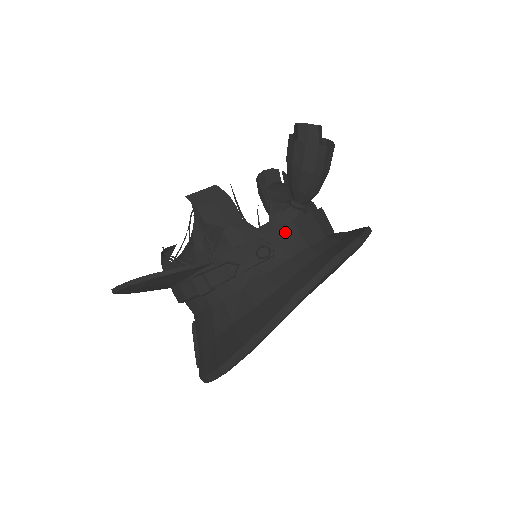
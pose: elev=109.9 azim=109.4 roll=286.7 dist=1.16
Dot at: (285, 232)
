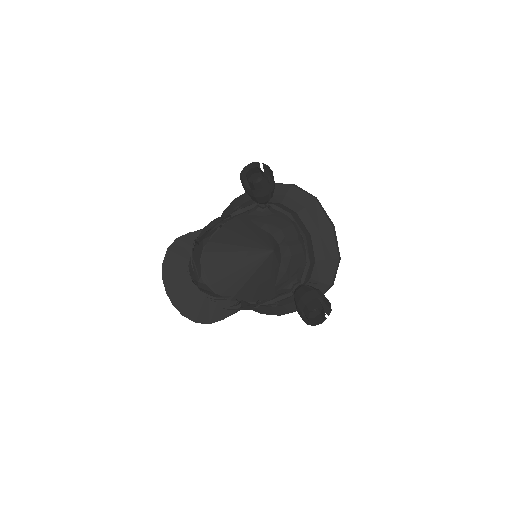
Dot at: occluded
